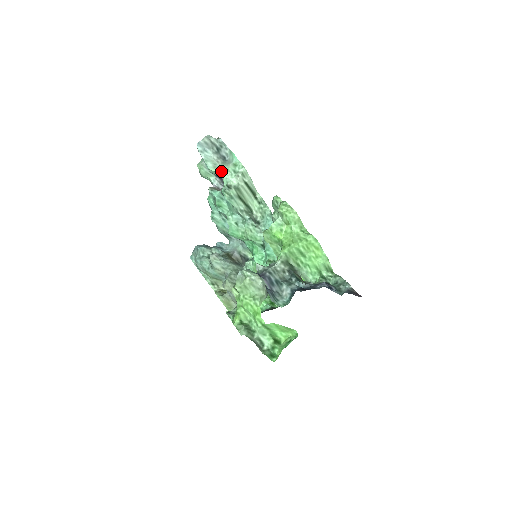
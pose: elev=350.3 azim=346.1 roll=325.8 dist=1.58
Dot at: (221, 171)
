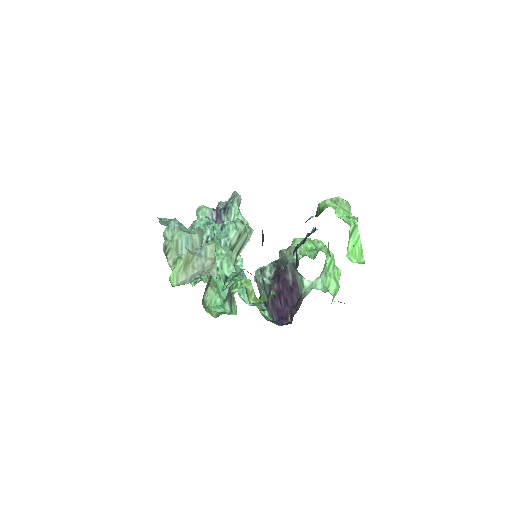
Dot at: (241, 214)
